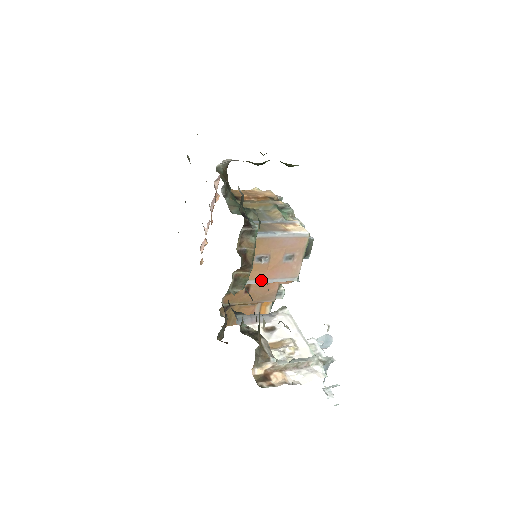
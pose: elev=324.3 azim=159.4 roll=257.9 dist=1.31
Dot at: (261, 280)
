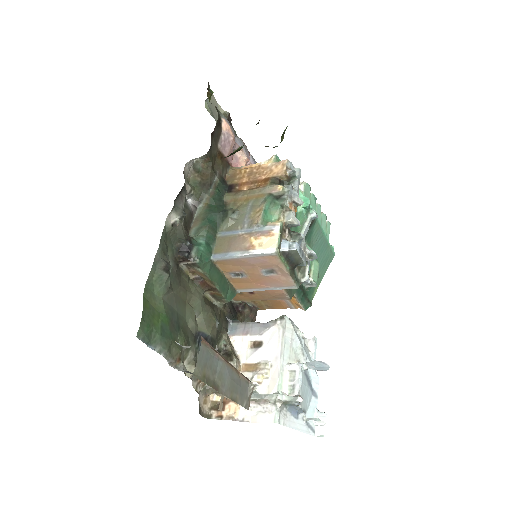
Dot at: (253, 289)
